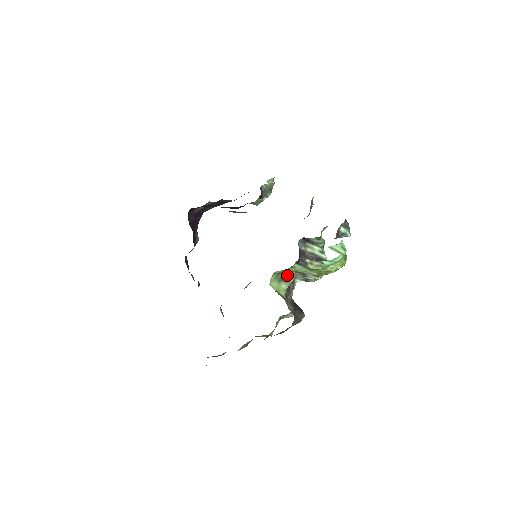
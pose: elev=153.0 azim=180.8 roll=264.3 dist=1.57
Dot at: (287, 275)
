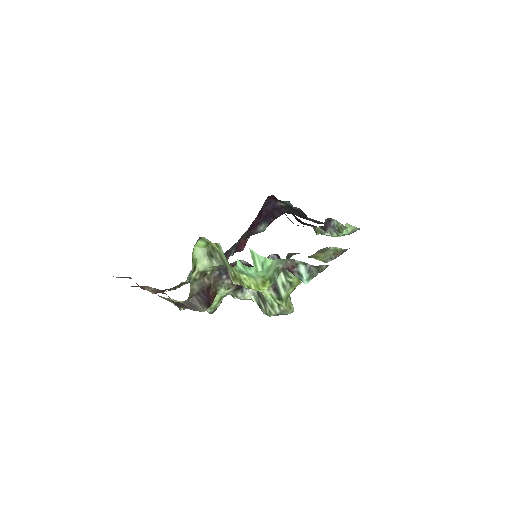
Dot at: (215, 254)
